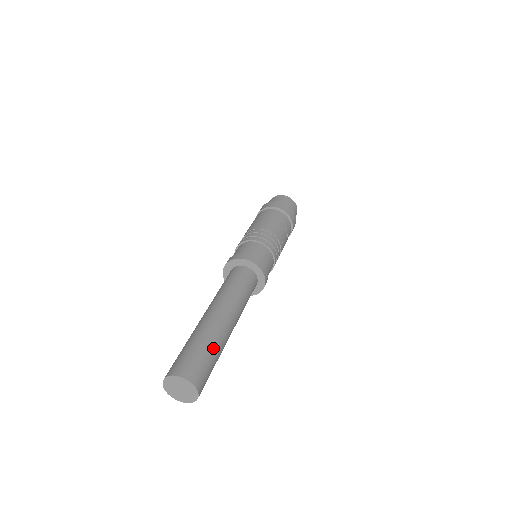
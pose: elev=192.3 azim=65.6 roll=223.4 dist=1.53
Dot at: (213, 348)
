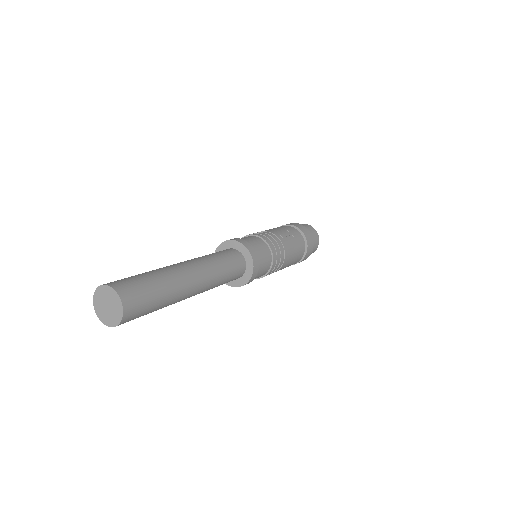
Dot at: (153, 274)
